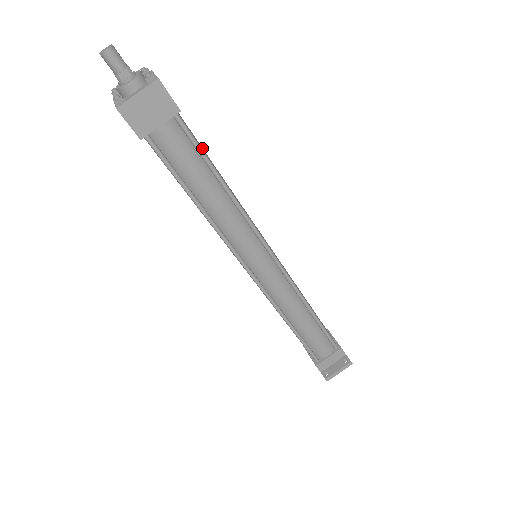
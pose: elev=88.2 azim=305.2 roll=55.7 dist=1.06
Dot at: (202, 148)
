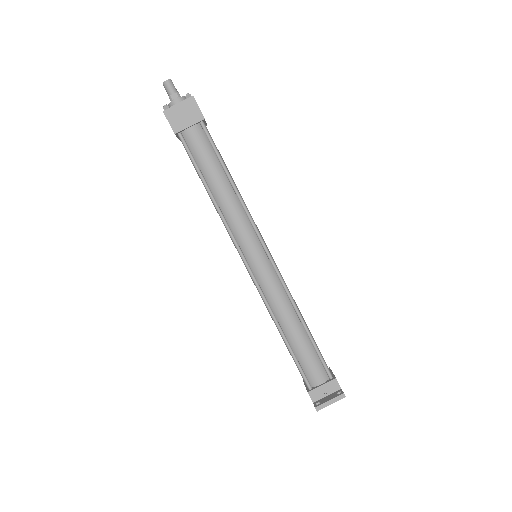
Dot at: (220, 154)
